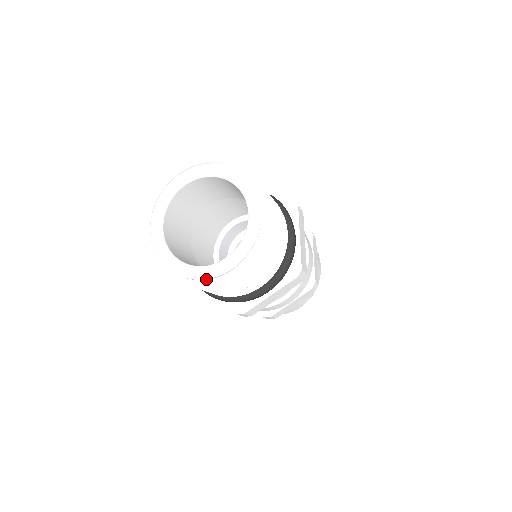
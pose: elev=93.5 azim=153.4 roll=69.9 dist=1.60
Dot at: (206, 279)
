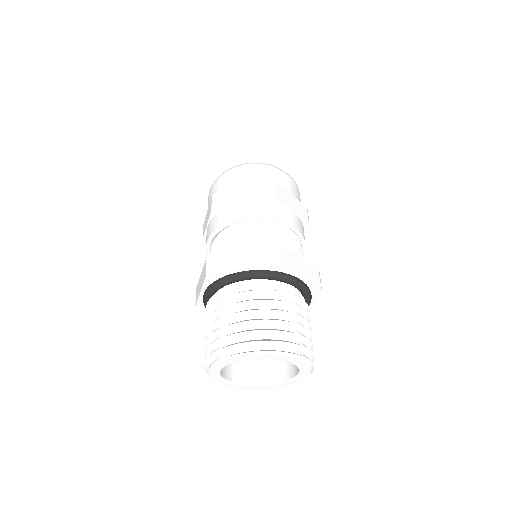
Dot at: (248, 389)
